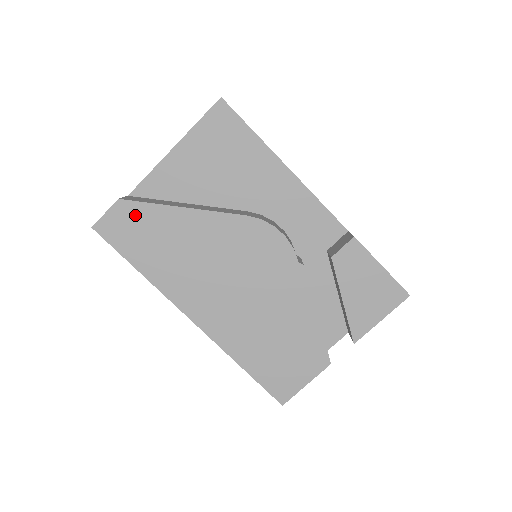
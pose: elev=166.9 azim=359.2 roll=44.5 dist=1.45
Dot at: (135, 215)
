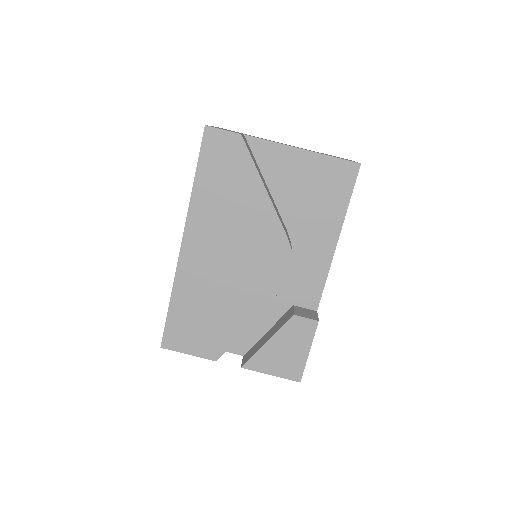
Dot at: (237, 154)
